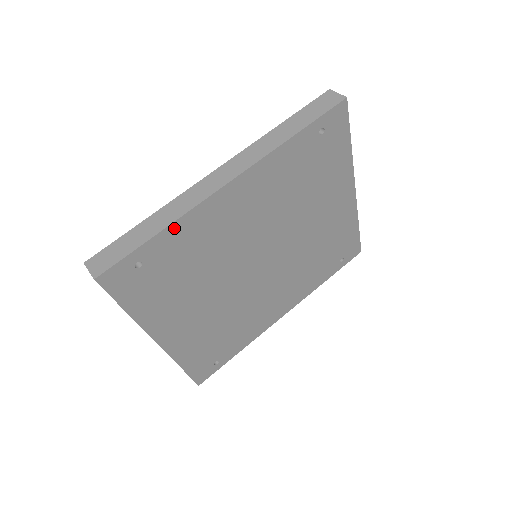
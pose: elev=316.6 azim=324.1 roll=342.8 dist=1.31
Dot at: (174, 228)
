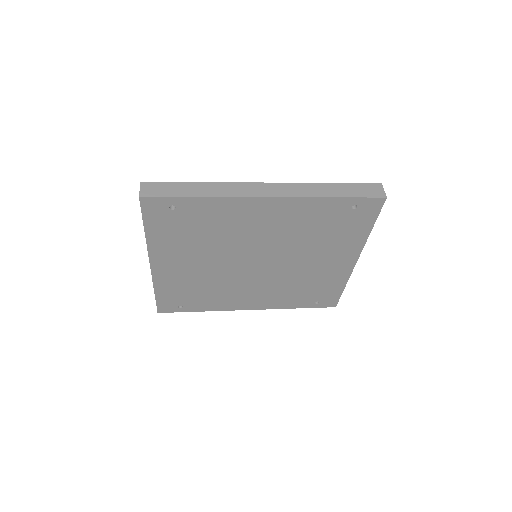
Dot at: (211, 201)
